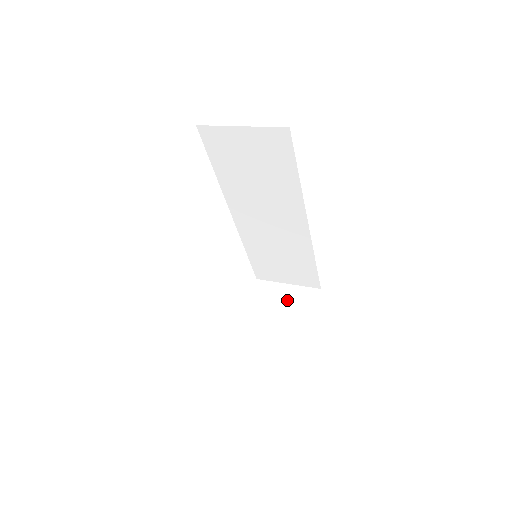
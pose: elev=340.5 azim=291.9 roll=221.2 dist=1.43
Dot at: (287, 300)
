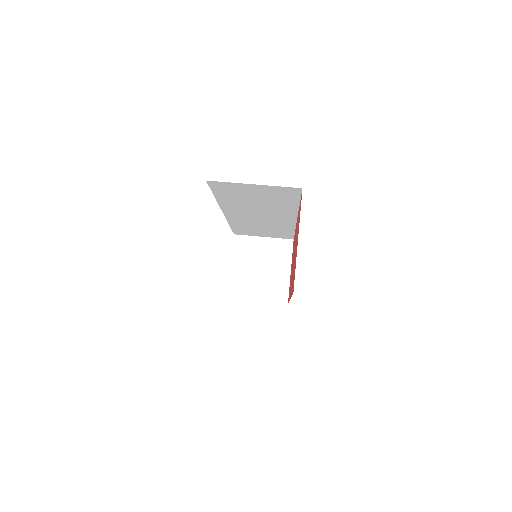
Dot at: (266, 253)
